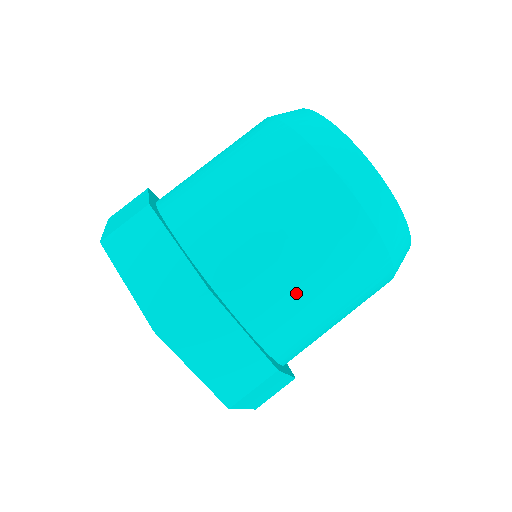
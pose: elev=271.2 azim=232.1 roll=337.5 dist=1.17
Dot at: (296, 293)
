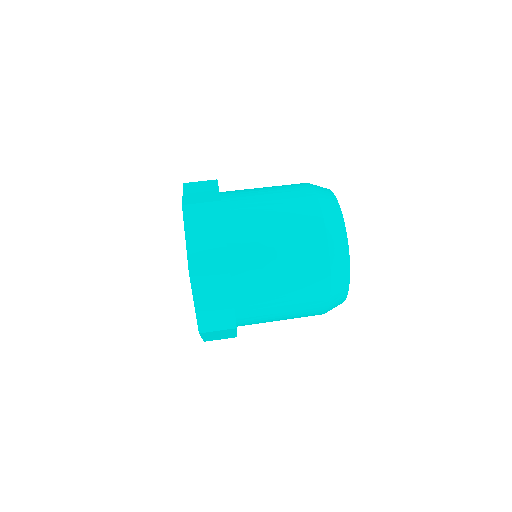
Dot at: (255, 194)
